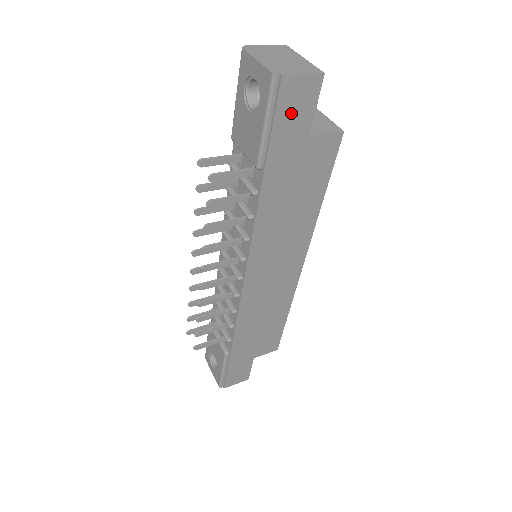
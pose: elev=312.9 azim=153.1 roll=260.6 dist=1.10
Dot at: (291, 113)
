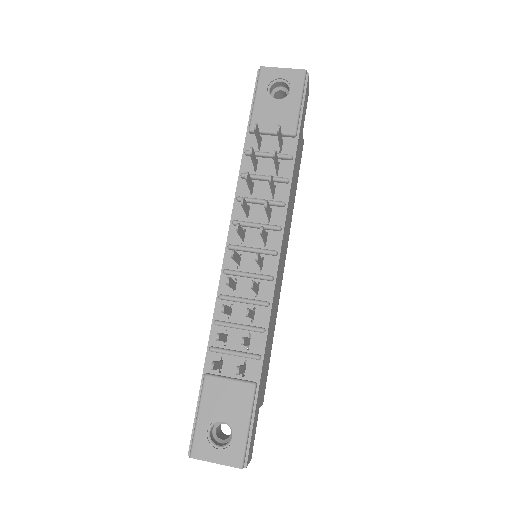
Dot at: (305, 103)
